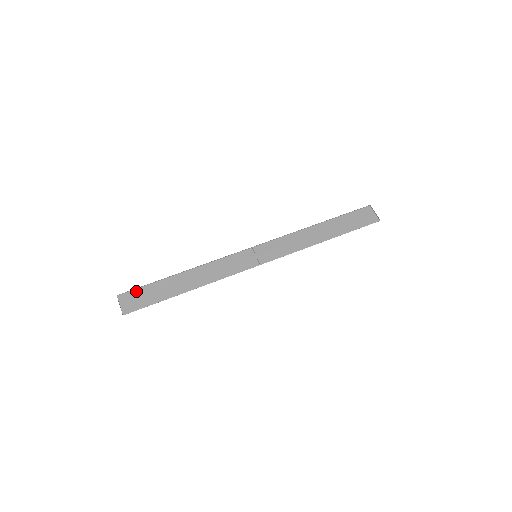
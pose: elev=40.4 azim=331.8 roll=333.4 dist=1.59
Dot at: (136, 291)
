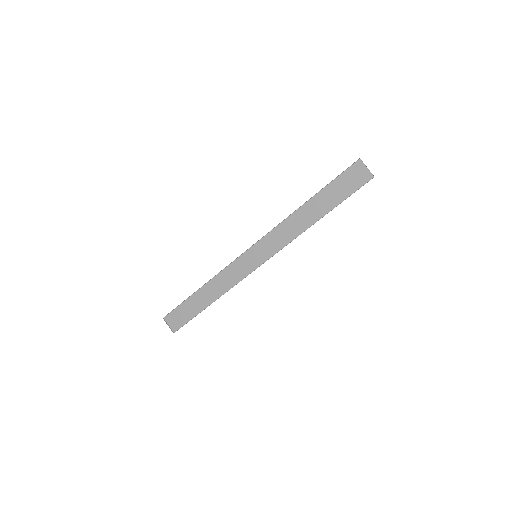
Dot at: (175, 311)
